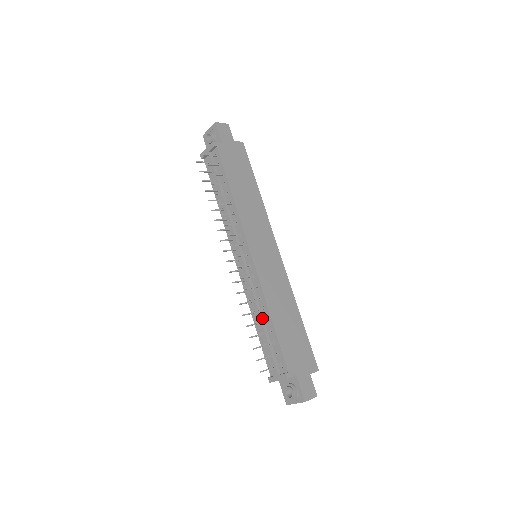
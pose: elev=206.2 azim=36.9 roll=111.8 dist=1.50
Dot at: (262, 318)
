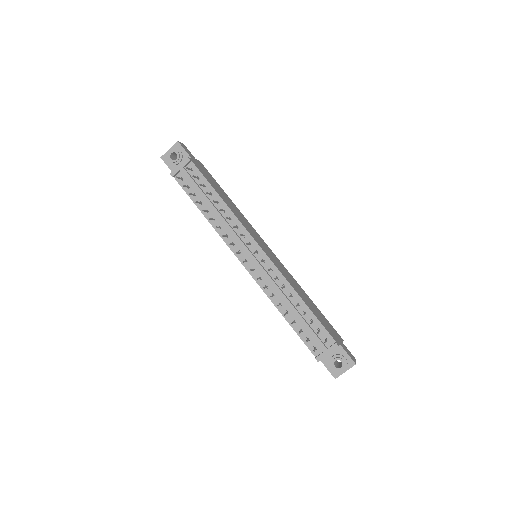
Dot at: (292, 304)
